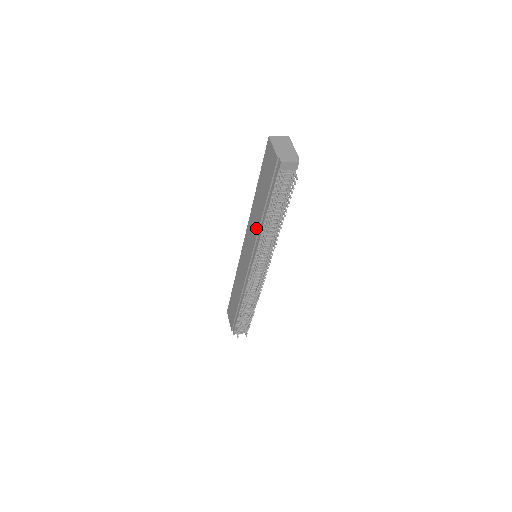
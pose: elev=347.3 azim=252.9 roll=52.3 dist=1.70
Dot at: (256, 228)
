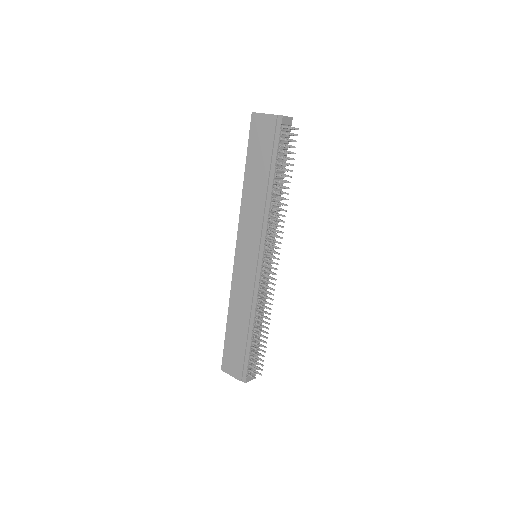
Dot at: (259, 211)
